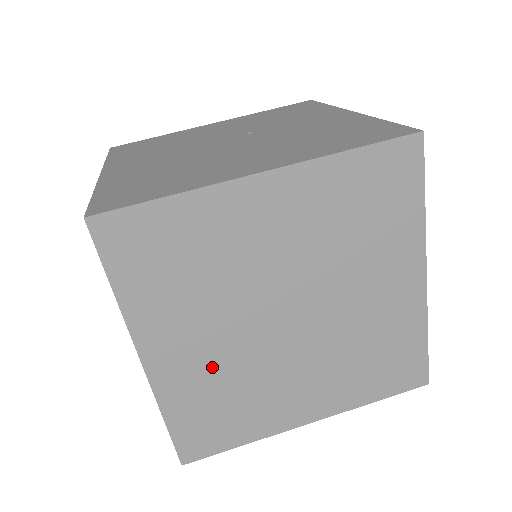
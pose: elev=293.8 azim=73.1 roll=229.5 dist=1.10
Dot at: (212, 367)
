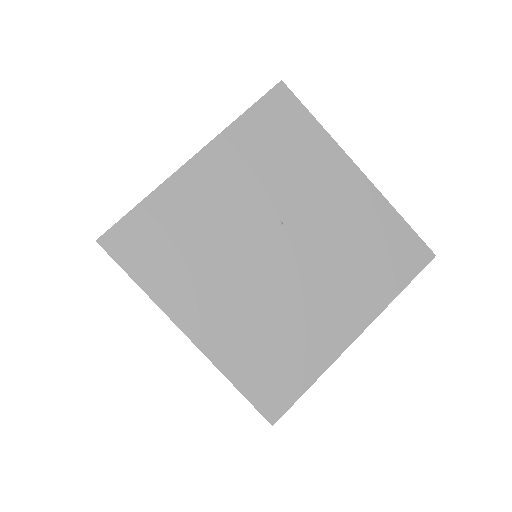
Dot at: occluded
